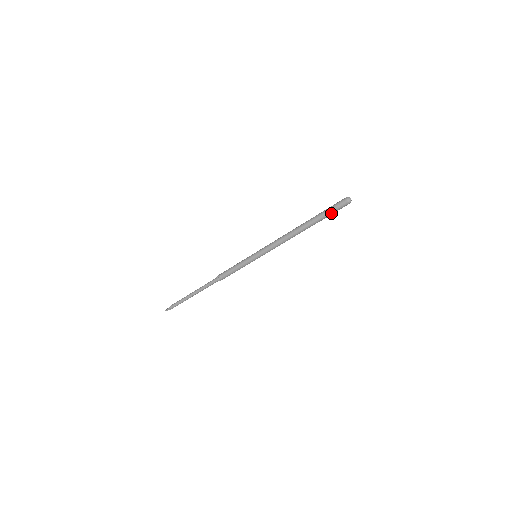
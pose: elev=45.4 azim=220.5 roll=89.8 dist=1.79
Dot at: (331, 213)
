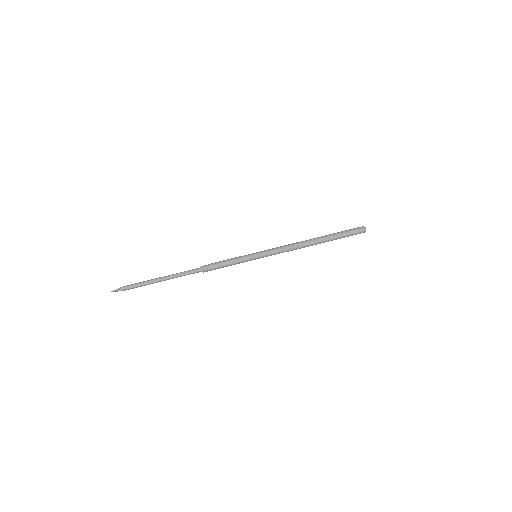
Dot at: (346, 235)
